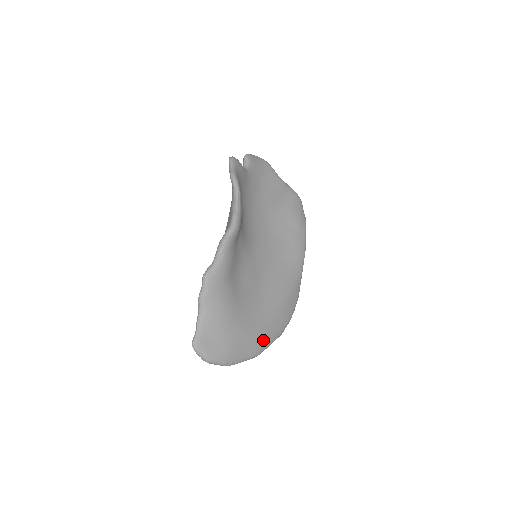
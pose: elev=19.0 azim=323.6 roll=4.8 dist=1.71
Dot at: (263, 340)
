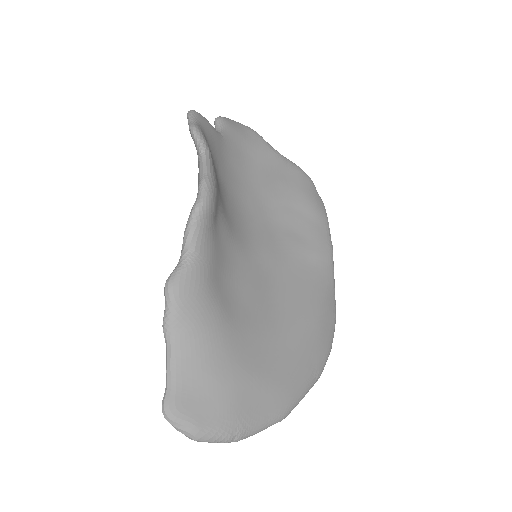
Dot at: (290, 388)
